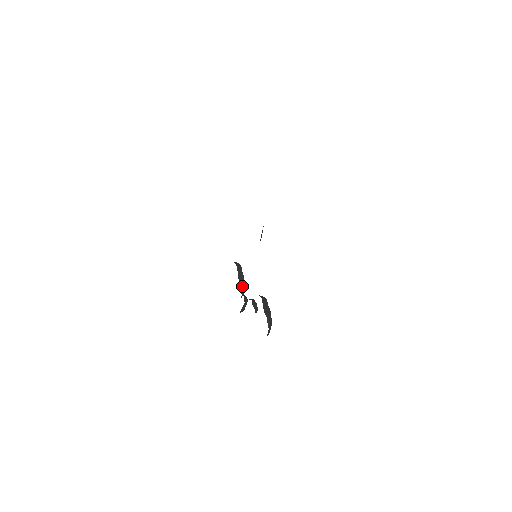
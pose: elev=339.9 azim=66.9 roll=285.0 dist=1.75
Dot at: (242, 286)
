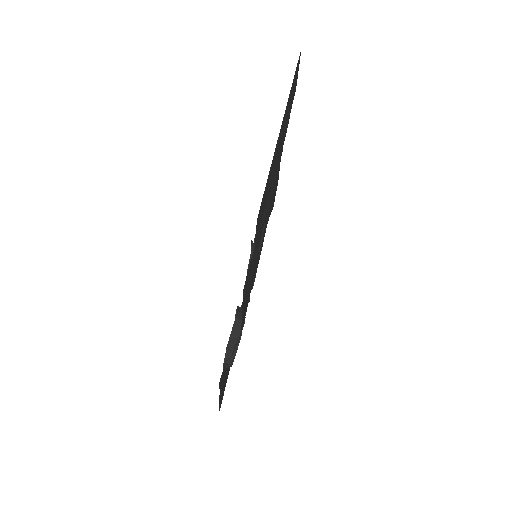
Dot at: occluded
